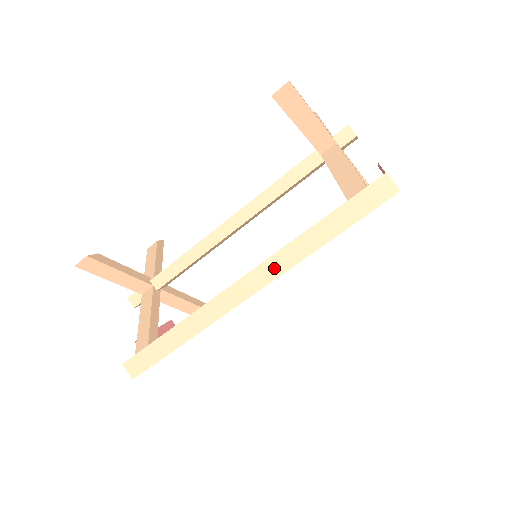
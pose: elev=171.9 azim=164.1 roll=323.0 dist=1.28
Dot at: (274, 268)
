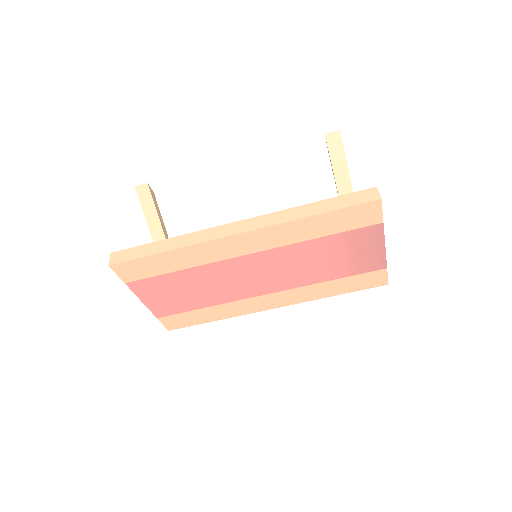
Dot at: (266, 221)
